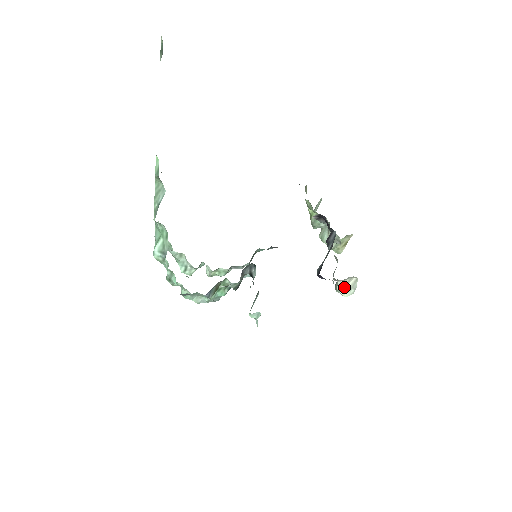
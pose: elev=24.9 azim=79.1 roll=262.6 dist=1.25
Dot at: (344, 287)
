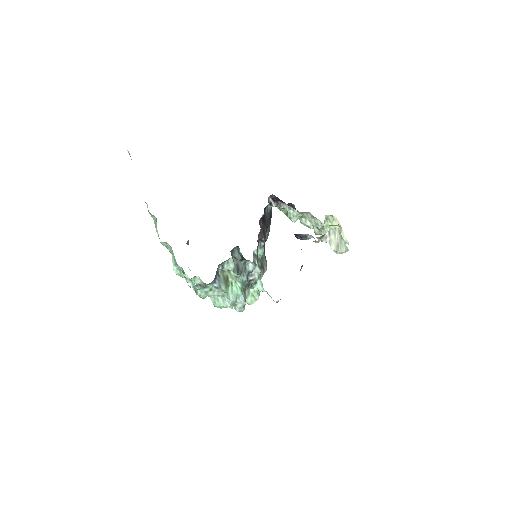
Dot at: (337, 245)
